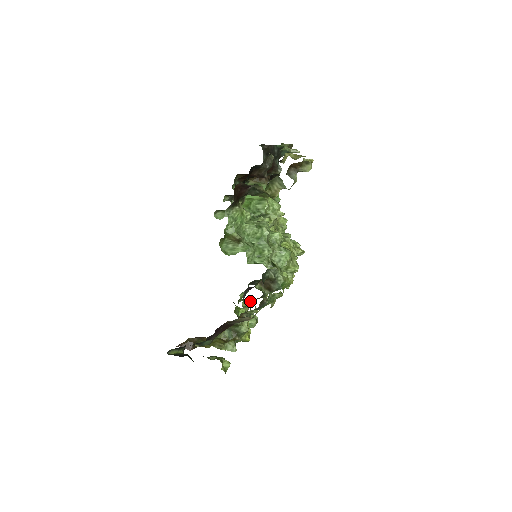
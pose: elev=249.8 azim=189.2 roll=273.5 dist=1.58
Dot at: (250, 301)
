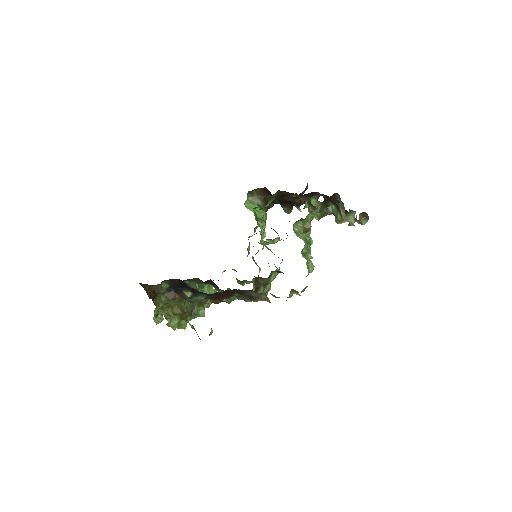
Dot at: occluded
